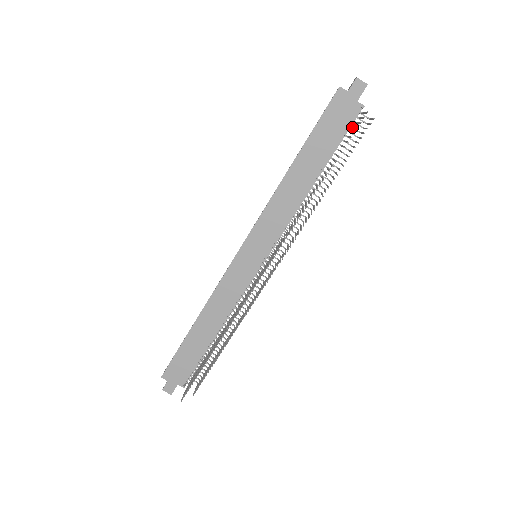
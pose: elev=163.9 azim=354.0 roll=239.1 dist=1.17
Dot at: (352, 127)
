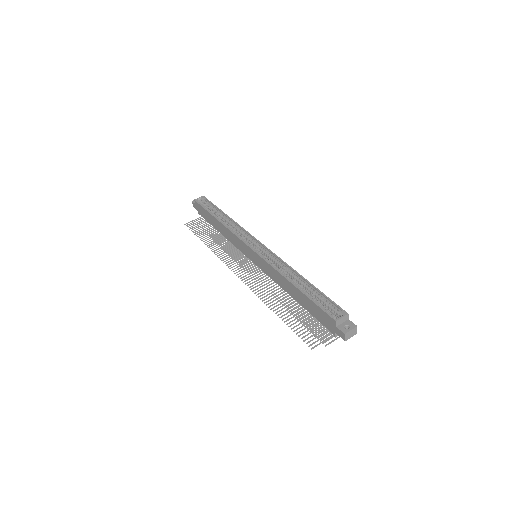
Dot at: (325, 326)
